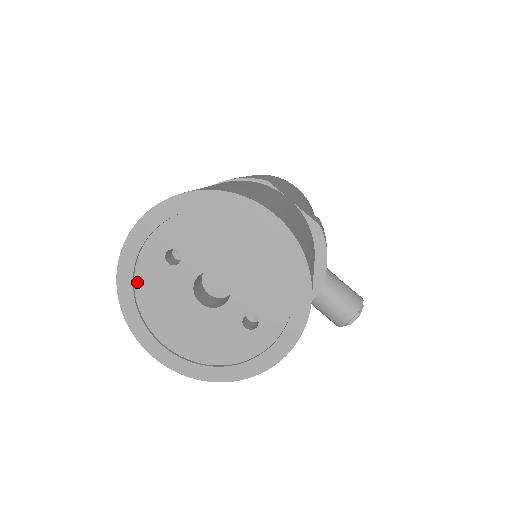
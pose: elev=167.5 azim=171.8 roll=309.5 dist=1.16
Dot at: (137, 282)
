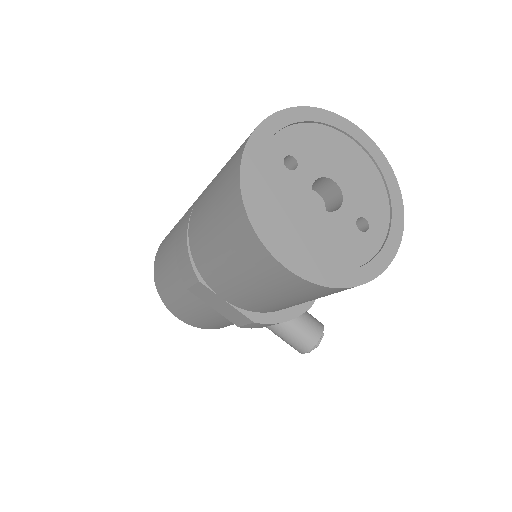
Dot at: (259, 185)
